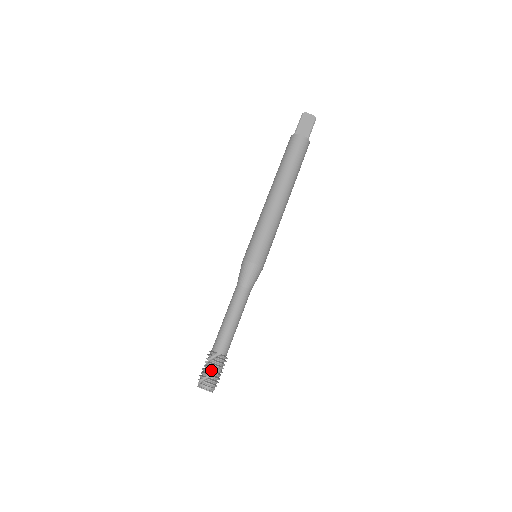
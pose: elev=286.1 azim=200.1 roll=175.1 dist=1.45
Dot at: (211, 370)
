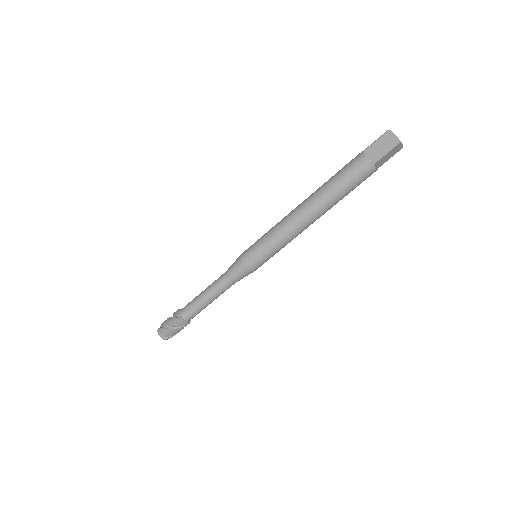
Dot at: (169, 323)
